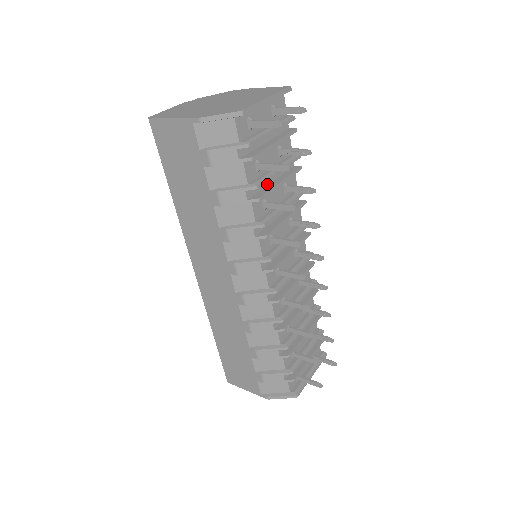
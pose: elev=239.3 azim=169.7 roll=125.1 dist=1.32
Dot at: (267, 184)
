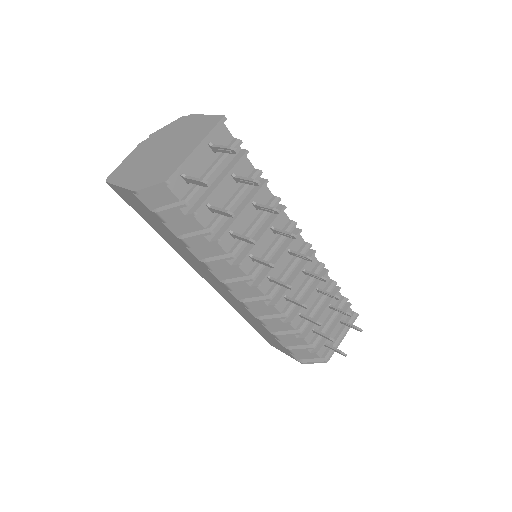
Dot at: occluded
